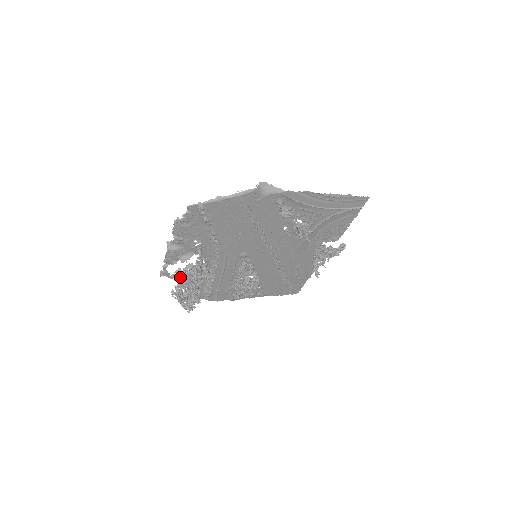
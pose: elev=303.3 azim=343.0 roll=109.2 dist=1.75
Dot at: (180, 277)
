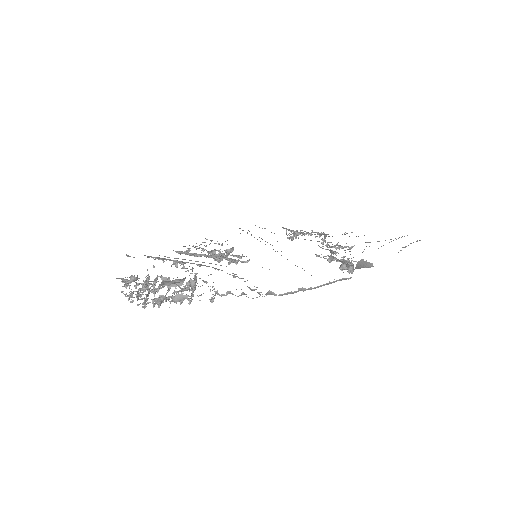
Dot at: occluded
